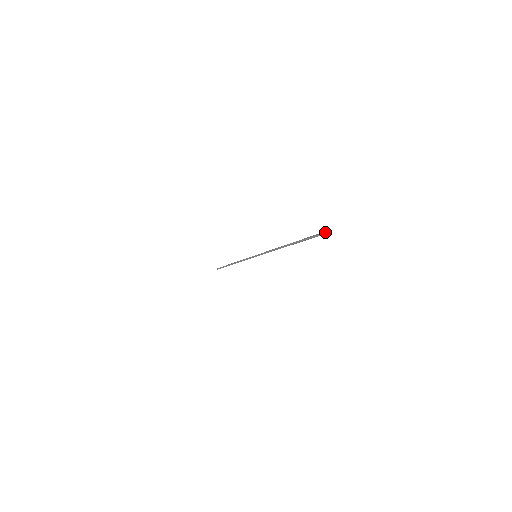
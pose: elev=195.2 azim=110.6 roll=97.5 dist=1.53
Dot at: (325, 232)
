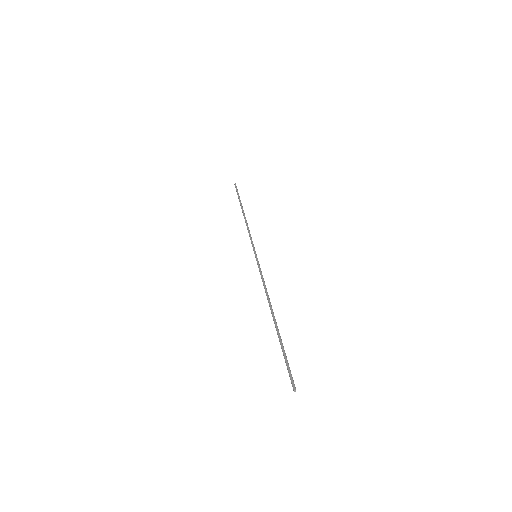
Dot at: occluded
